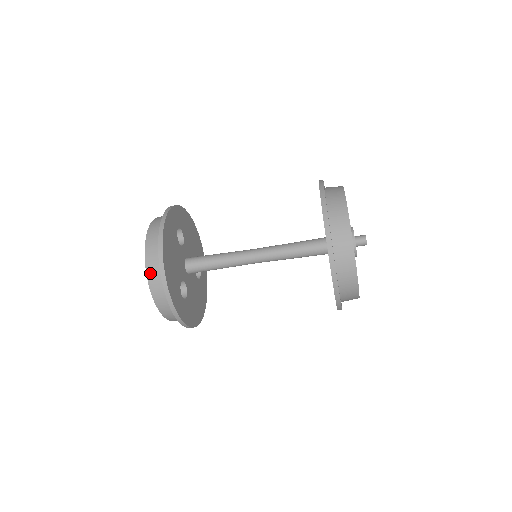
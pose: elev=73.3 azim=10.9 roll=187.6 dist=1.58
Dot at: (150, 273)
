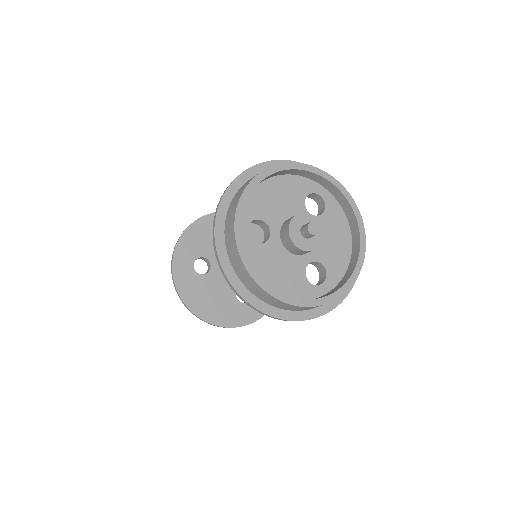
Dot at: occluded
